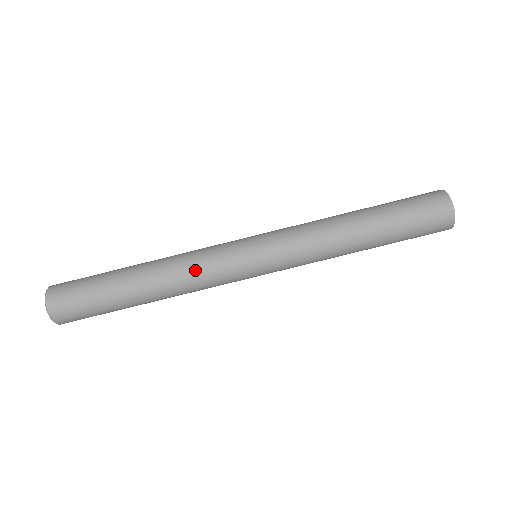
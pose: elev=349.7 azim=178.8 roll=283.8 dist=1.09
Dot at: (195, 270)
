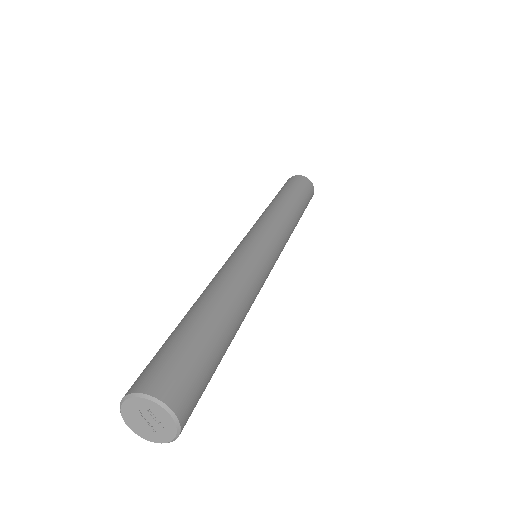
Dot at: (250, 276)
